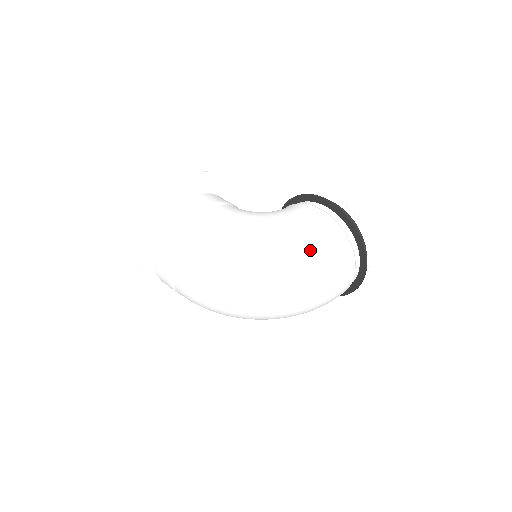
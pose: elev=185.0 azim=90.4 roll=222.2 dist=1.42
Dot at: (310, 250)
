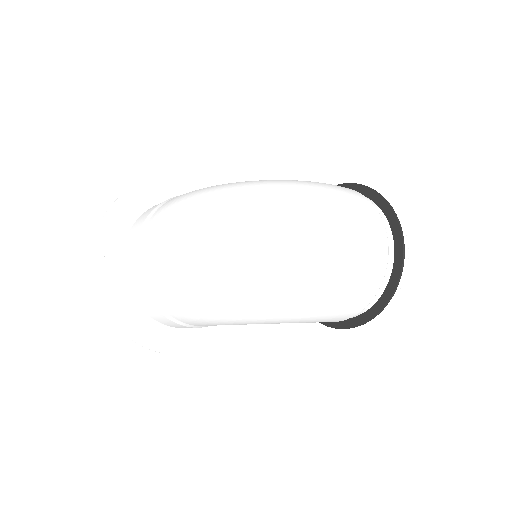
Dot at: (317, 188)
